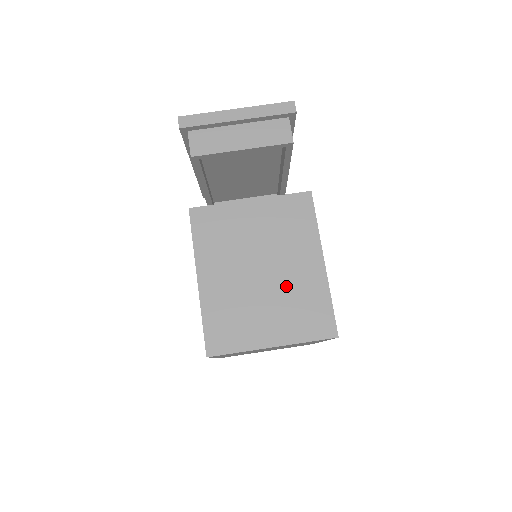
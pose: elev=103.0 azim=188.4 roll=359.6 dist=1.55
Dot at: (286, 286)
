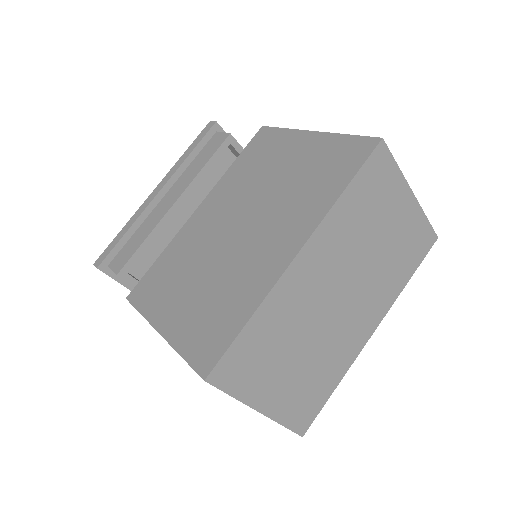
Dot at: occluded
